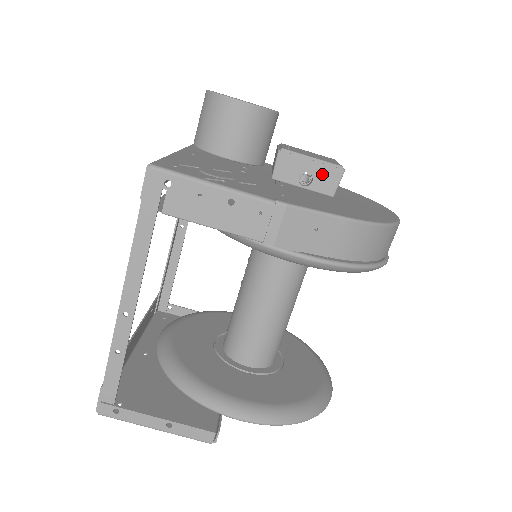
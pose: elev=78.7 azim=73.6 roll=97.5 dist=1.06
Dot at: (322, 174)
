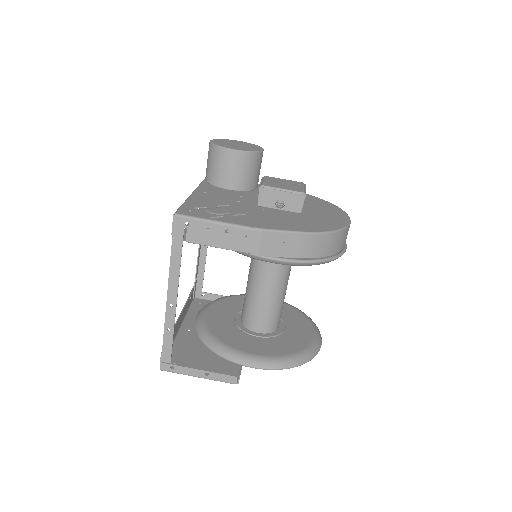
Dot at: (291, 199)
